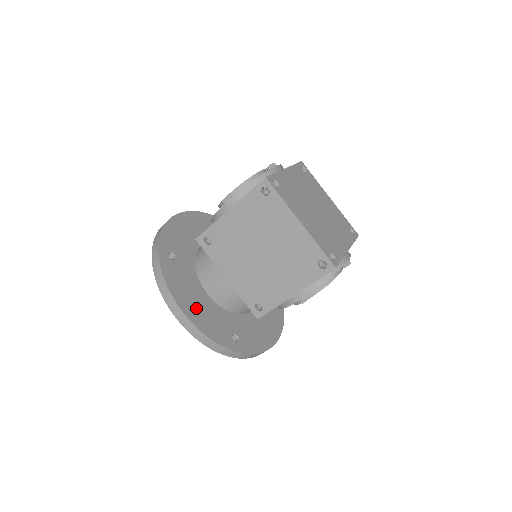
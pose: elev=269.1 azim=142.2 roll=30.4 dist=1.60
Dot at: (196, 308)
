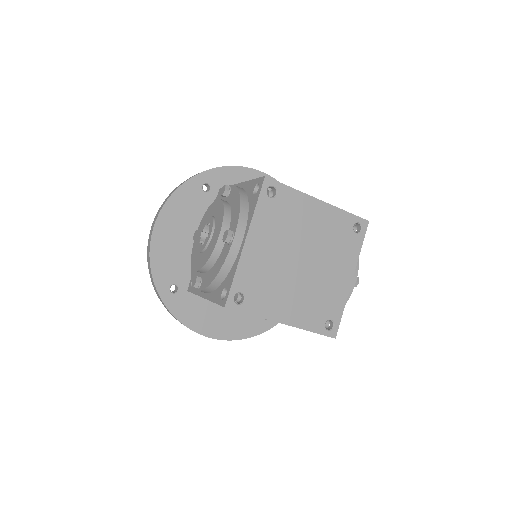
Dot at: (220, 322)
